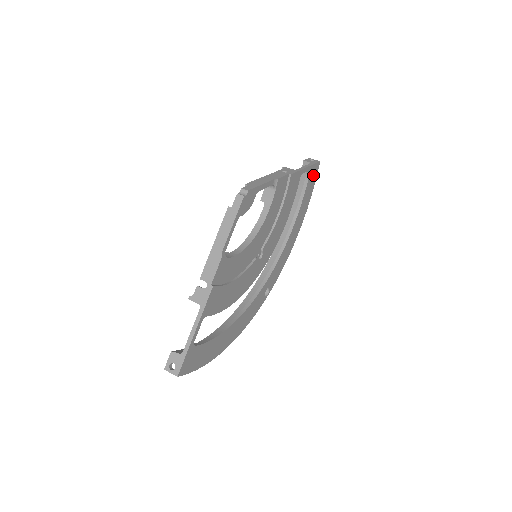
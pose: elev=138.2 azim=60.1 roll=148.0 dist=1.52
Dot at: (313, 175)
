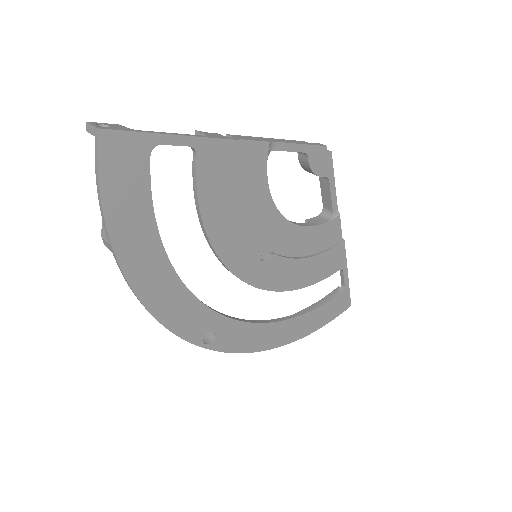
Dot at: (339, 305)
